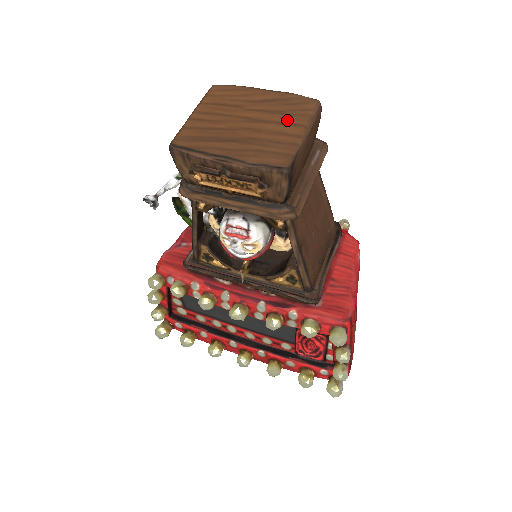
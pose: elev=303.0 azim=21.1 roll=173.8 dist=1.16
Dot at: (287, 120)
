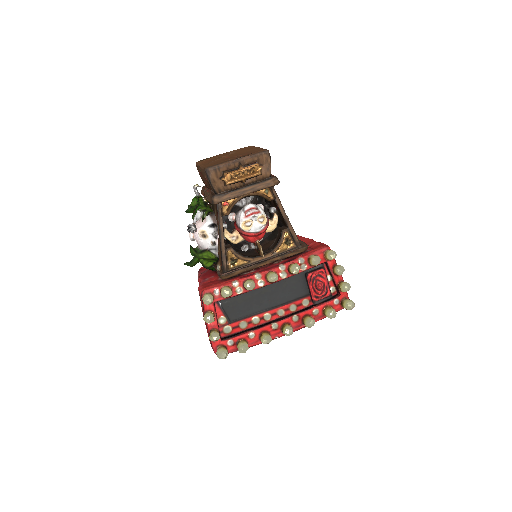
Dot at: (248, 149)
